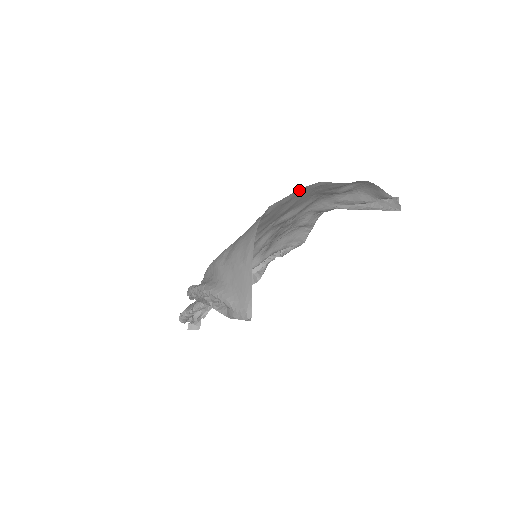
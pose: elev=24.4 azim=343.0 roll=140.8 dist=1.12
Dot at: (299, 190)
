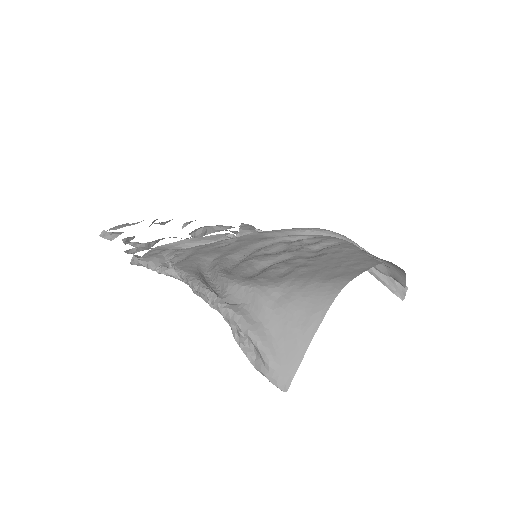
Dot at: (369, 267)
